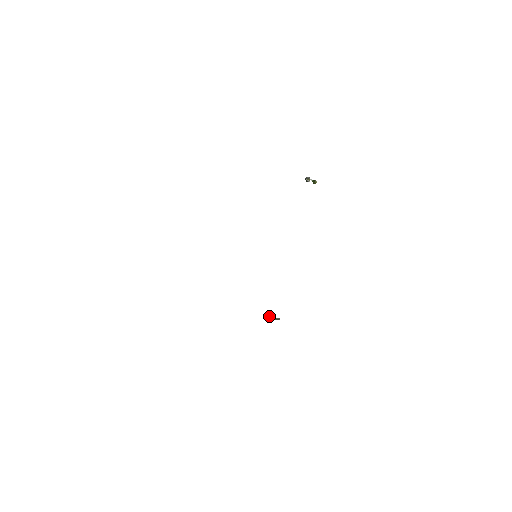
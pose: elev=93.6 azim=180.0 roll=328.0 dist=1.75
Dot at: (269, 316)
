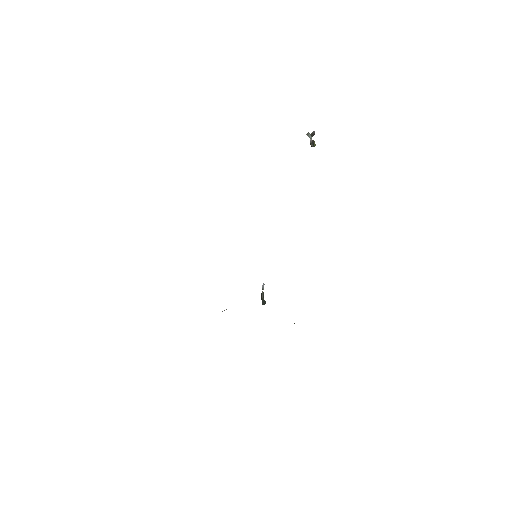
Dot at: (263, 297)
